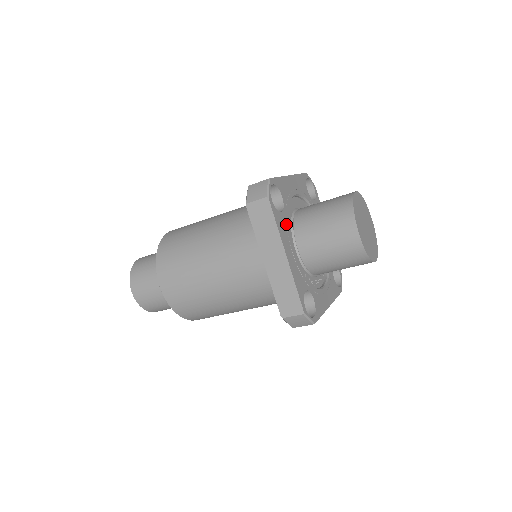
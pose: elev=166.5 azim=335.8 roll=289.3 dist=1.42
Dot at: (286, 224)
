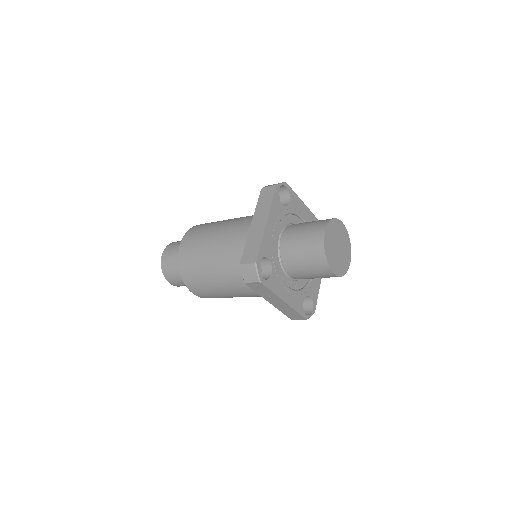
Dot at: (281, 214)
